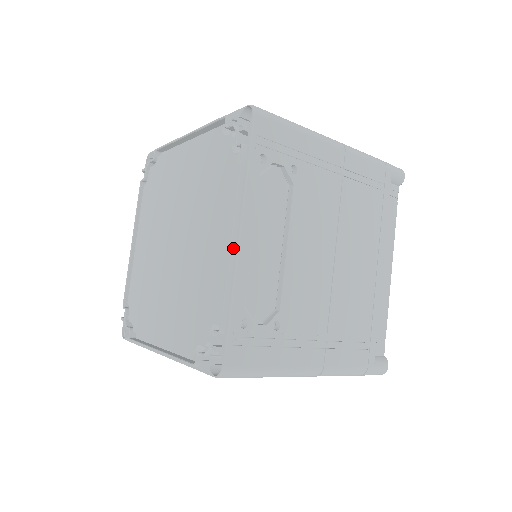
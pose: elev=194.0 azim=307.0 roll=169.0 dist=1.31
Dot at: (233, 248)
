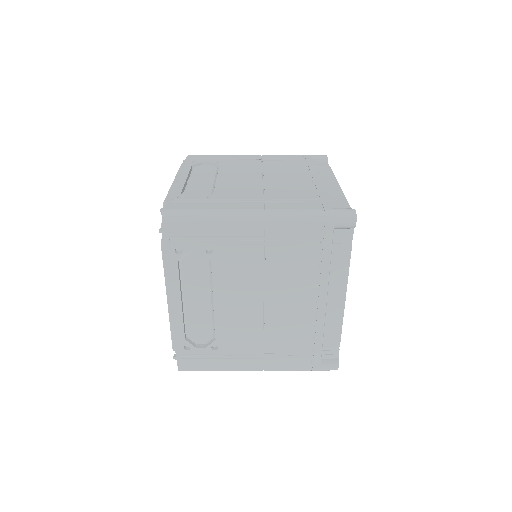
Dot at: (170, 307)
